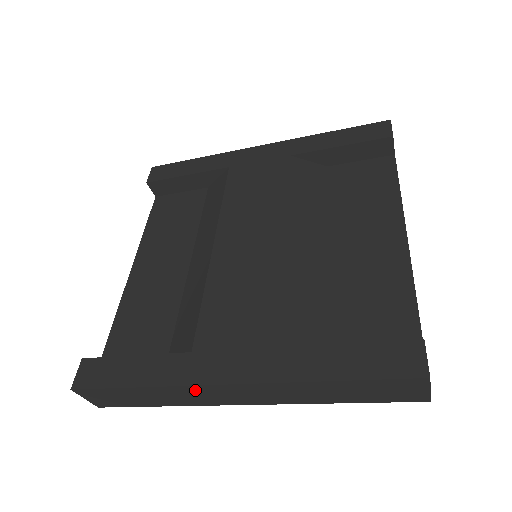
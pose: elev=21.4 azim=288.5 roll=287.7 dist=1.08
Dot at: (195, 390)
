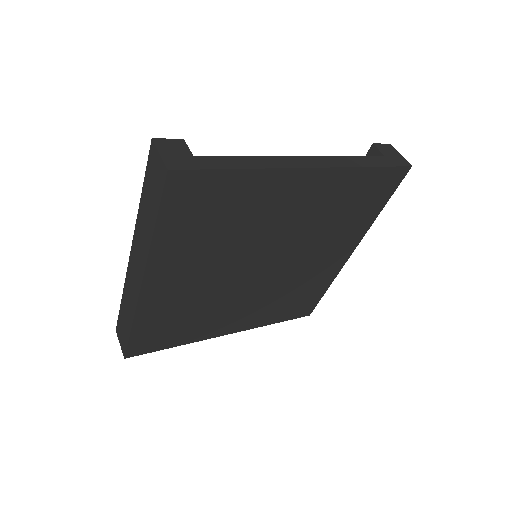
Dot at: (129, 280)
